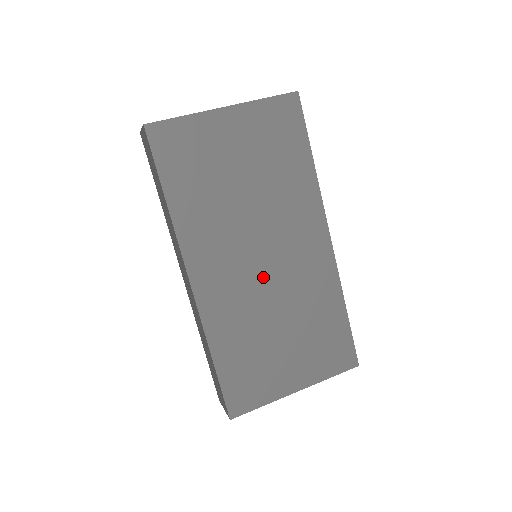
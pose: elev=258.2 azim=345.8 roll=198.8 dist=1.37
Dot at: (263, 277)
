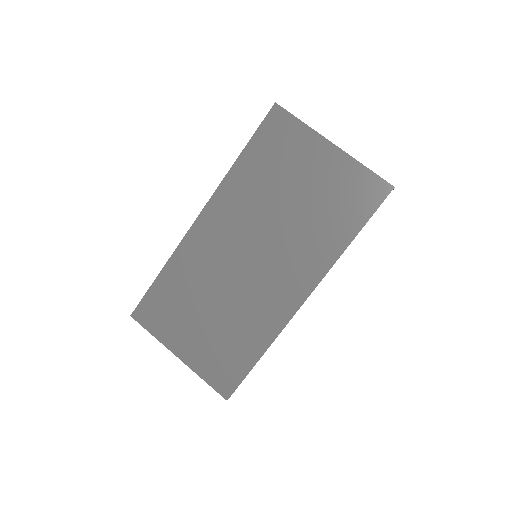
Dot at: (238, 267)
